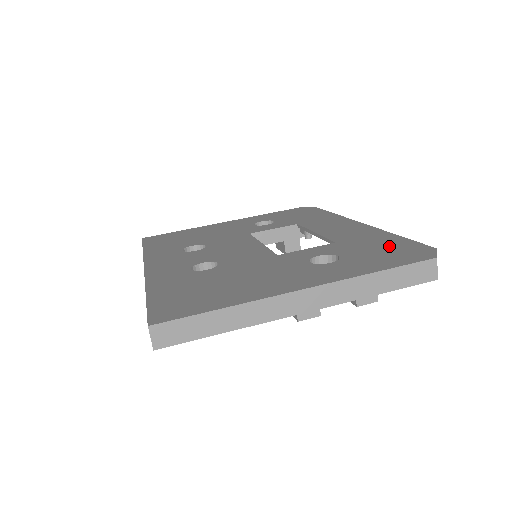
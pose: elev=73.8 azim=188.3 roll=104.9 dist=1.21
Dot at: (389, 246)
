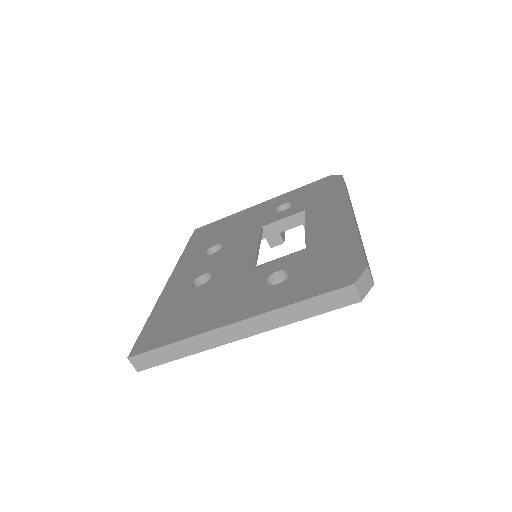
Dot at: (336, 259)
